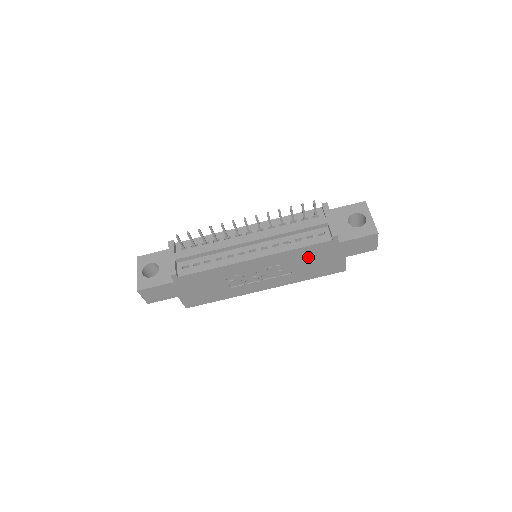
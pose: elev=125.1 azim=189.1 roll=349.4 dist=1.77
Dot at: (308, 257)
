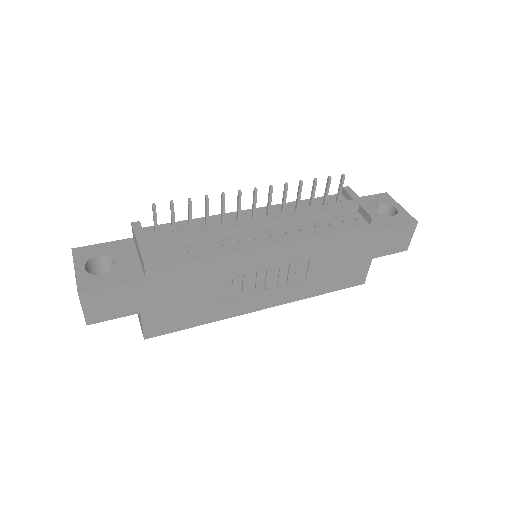
Dot at: (334, 252)
